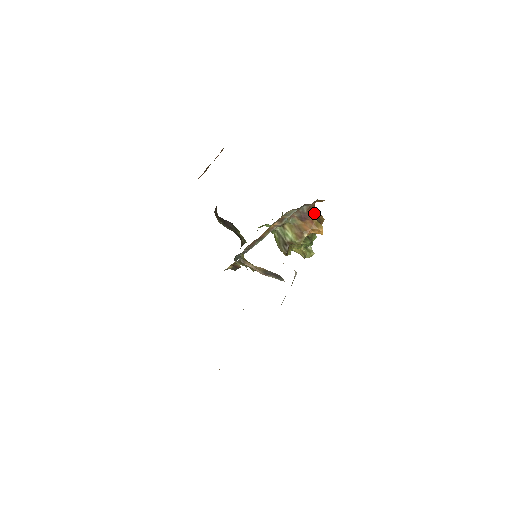
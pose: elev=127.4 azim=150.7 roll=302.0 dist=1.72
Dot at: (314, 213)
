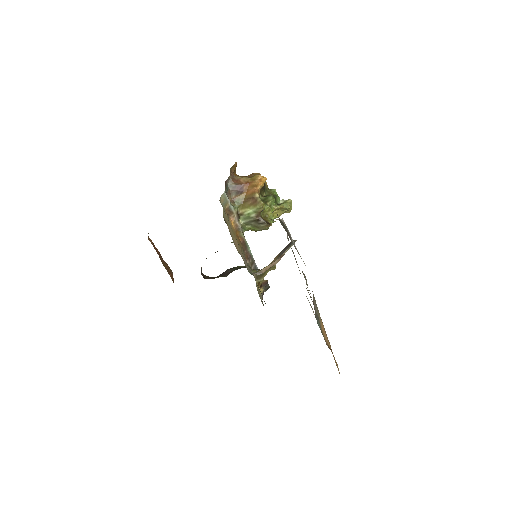
Dot at: (241, 178)
